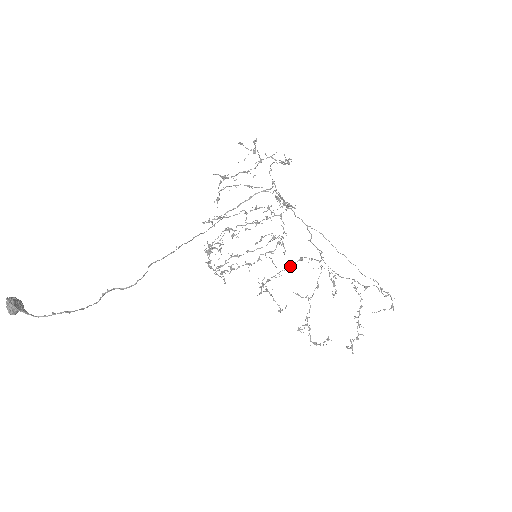
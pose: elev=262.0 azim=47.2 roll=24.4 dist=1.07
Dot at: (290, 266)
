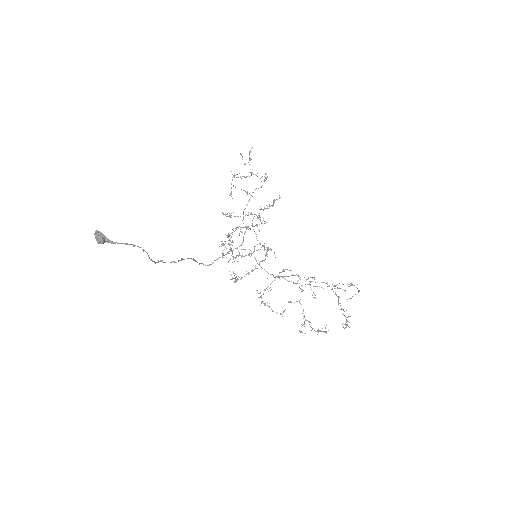
Dot at: (278, 275)
